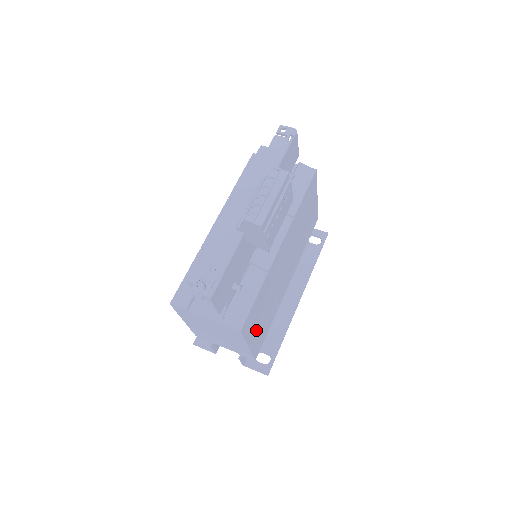
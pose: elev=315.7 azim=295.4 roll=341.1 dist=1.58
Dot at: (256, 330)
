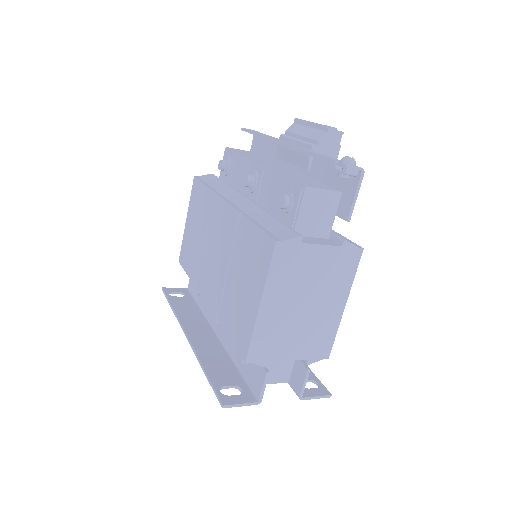
Dot at: occluded
